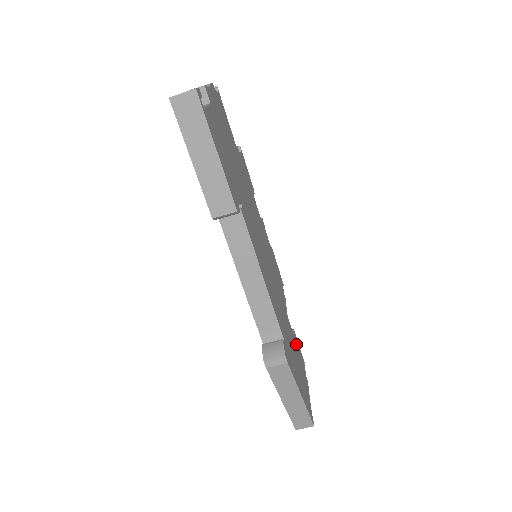
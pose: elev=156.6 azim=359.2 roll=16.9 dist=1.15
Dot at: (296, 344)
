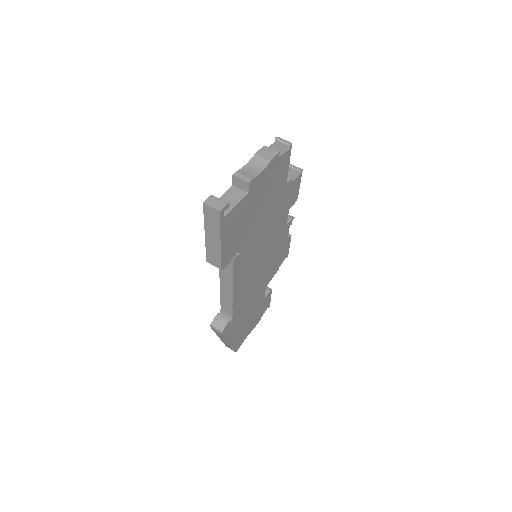
Dot at: (263, 301)
